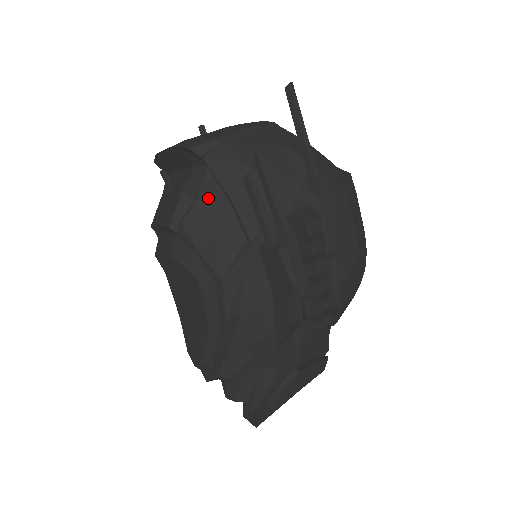
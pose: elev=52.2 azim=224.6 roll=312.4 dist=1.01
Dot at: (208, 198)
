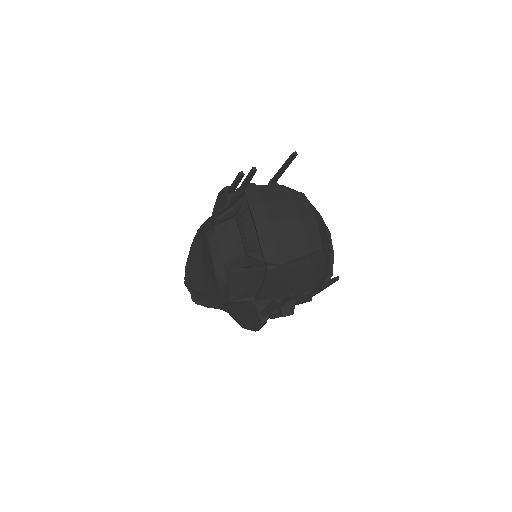
Dot at: (254, 275)
